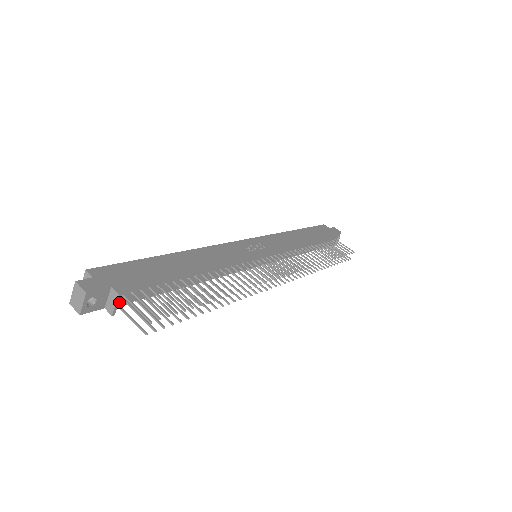
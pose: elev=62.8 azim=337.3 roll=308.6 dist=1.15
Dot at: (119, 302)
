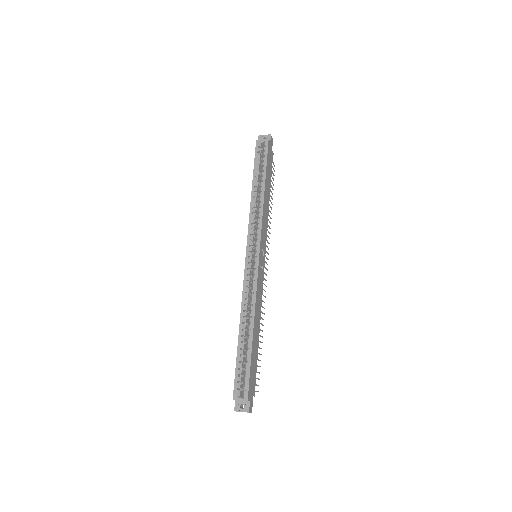
Dot at: occluded
